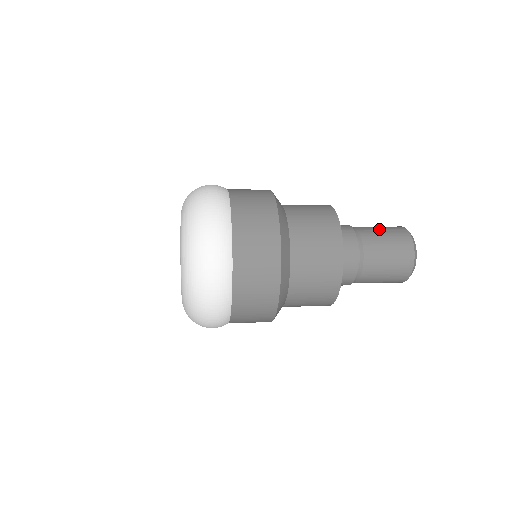
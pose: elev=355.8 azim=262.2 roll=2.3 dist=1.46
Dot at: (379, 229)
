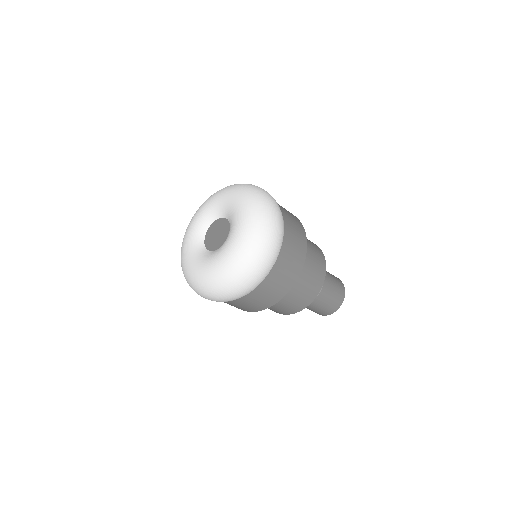
Dot at: occluded
